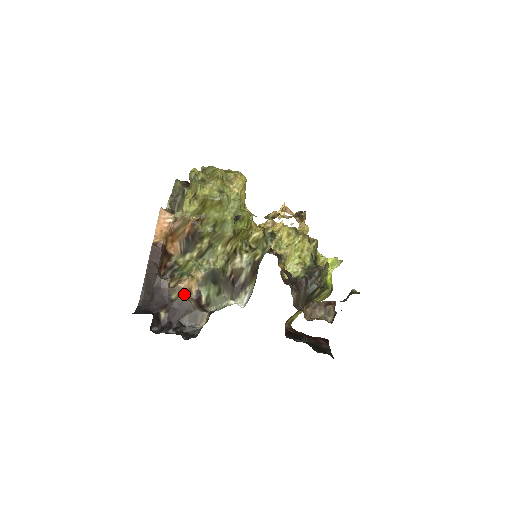
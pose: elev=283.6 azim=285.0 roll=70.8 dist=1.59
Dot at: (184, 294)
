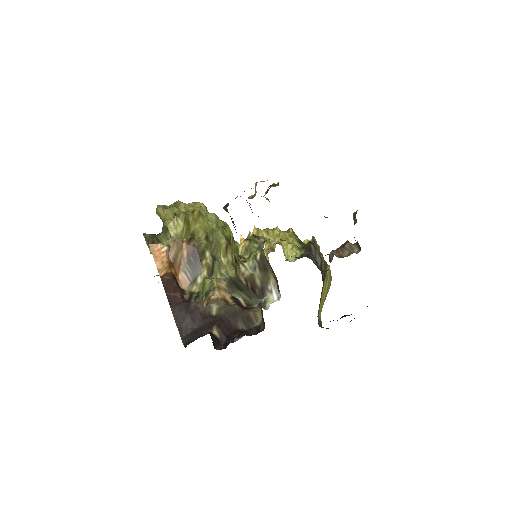
Dot at: (222, 303)
